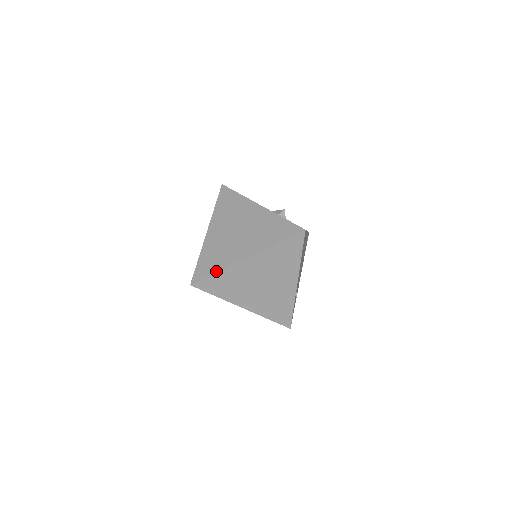
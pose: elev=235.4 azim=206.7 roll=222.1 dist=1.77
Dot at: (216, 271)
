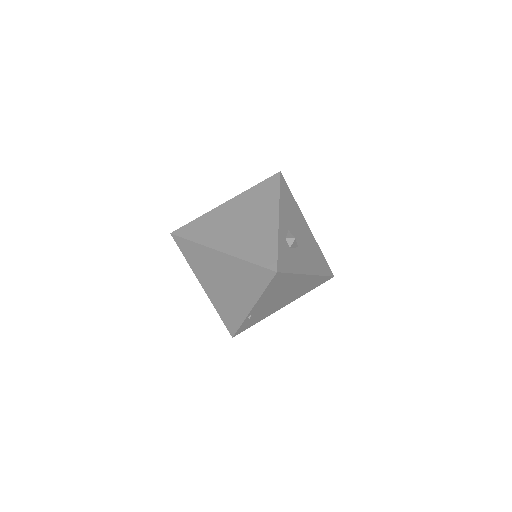
Dot at: (193, 240)
